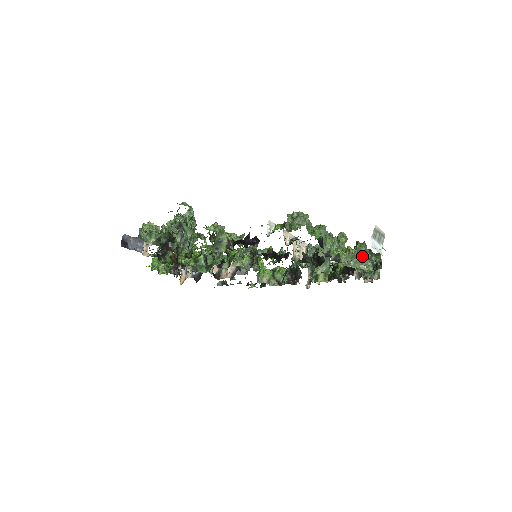
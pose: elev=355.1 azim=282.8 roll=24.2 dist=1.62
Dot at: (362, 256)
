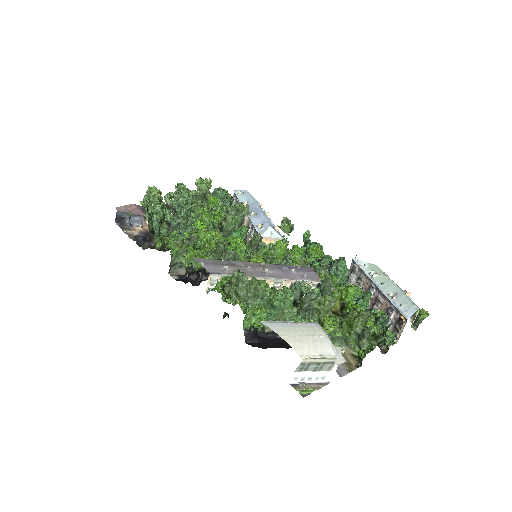
Dot at: (347, 334)
